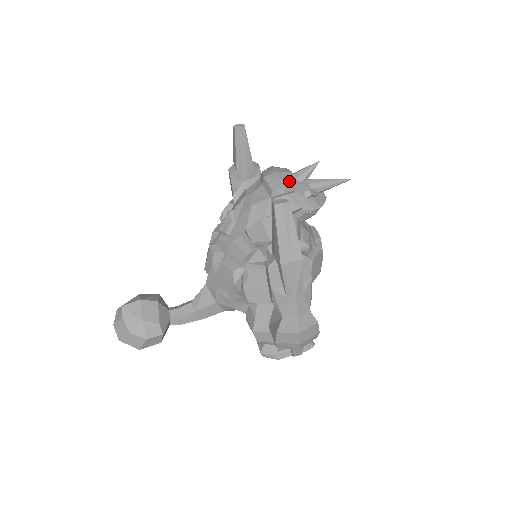
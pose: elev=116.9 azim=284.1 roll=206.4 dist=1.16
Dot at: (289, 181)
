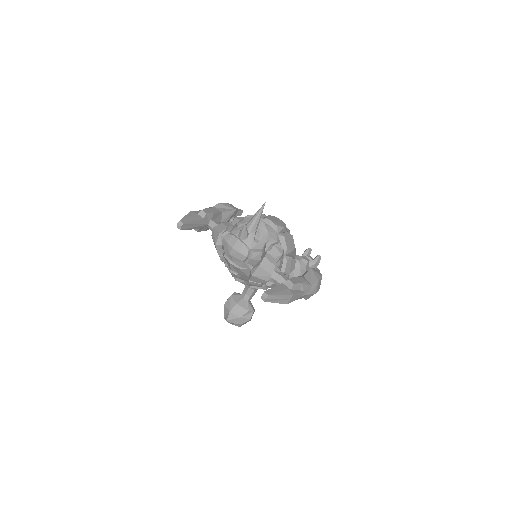
Dot at: (244, 249)
